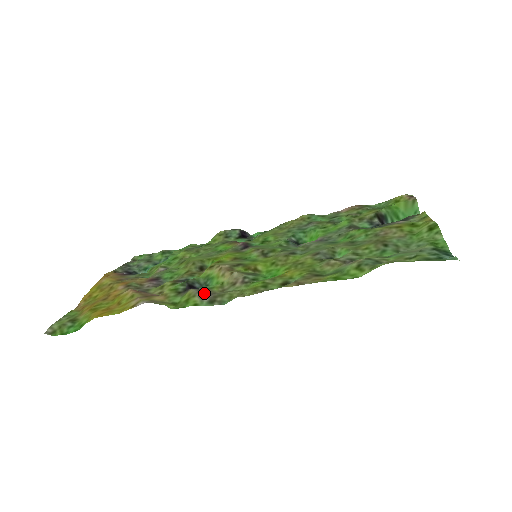
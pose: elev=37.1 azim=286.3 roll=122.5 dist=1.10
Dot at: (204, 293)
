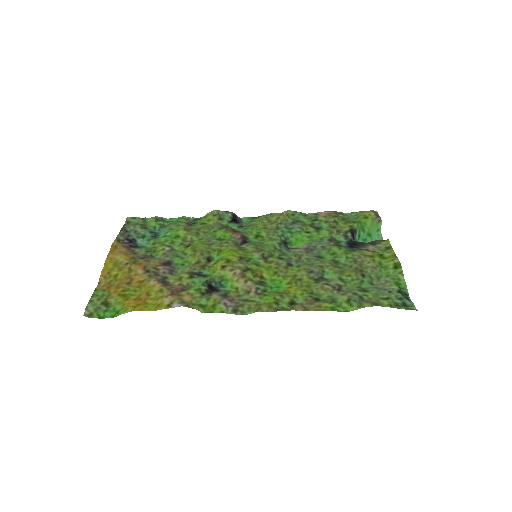
Dot at: (227, 300)
